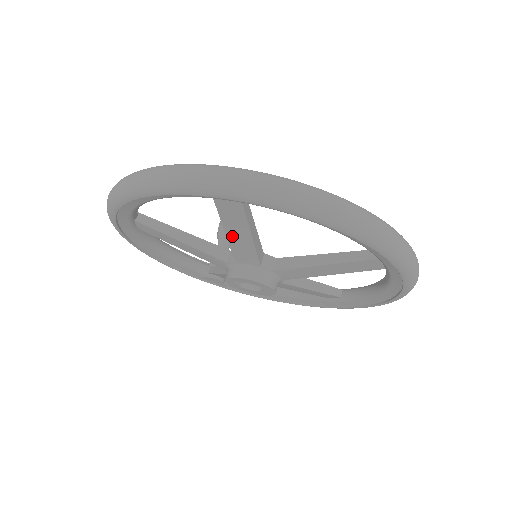
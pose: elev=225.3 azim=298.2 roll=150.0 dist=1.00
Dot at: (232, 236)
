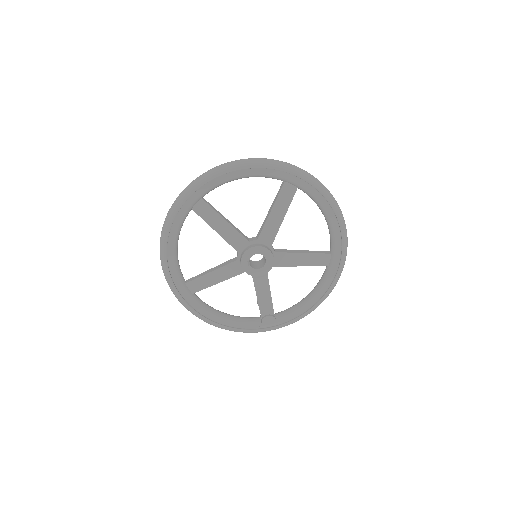
Dot at: (219, 230)
